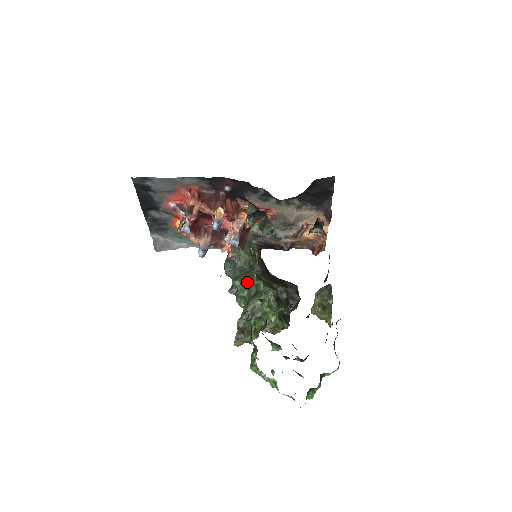
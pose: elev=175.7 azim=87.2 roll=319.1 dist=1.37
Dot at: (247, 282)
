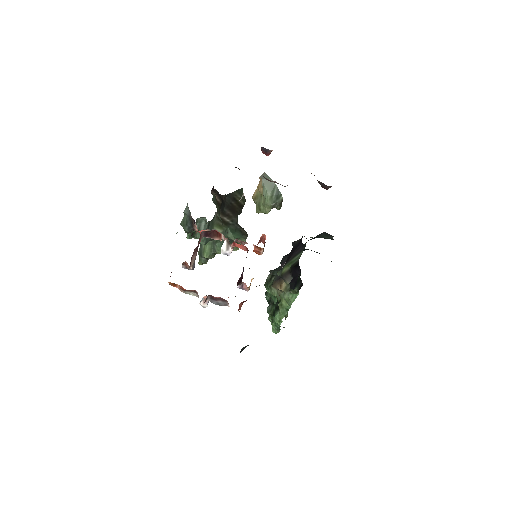
Dot at: occluded
